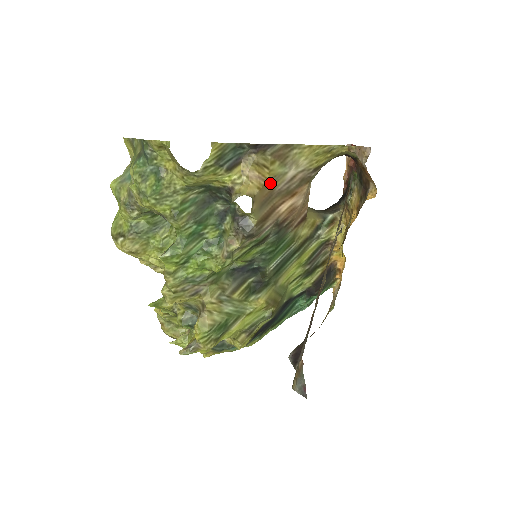
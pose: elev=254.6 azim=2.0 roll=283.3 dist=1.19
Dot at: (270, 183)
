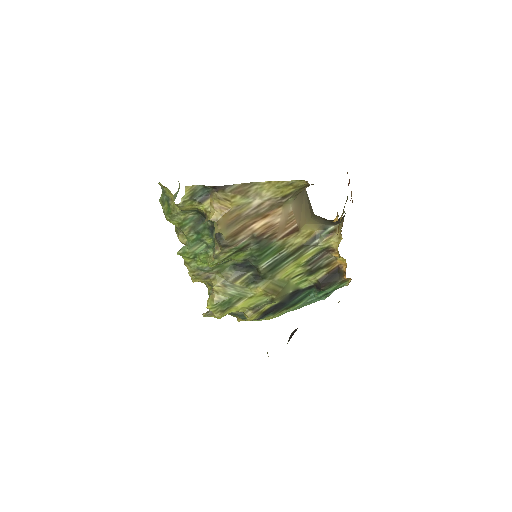
Dot at: (235, 210)
